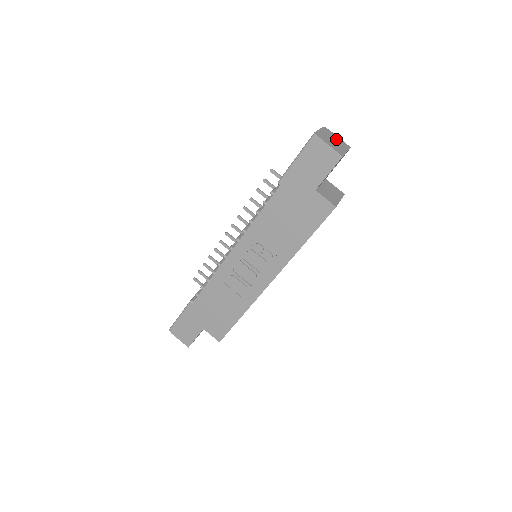
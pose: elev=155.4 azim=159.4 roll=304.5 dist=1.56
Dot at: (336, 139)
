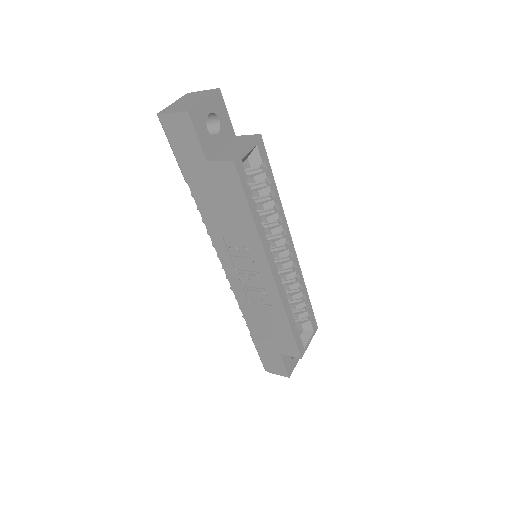
Dot at: (196, 96)
